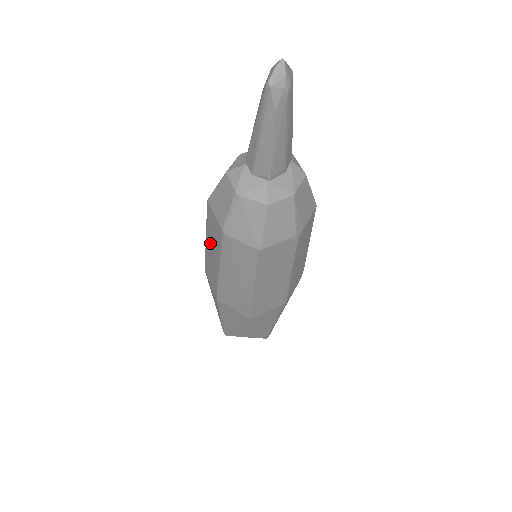
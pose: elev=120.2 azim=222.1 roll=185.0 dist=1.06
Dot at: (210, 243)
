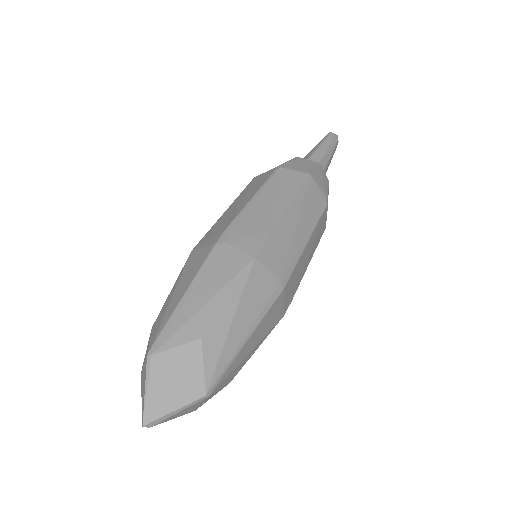
Dot at: (239, 201)
